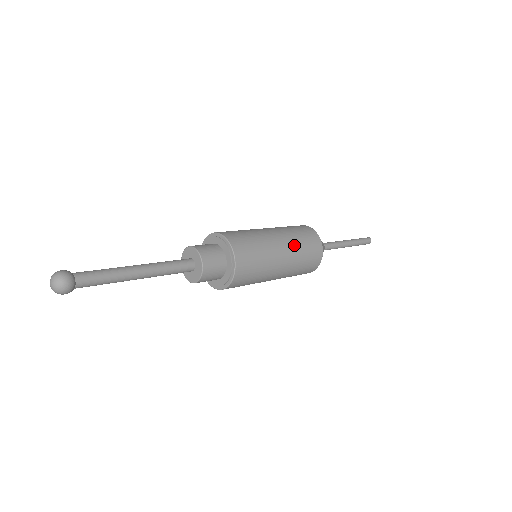
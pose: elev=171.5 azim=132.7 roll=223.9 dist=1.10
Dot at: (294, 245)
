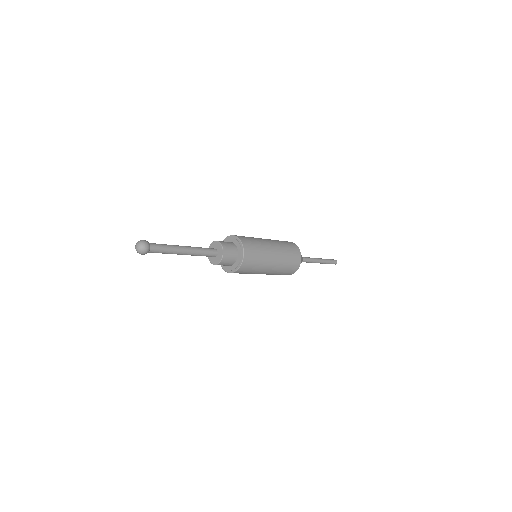
Dot at: (282, 251)
